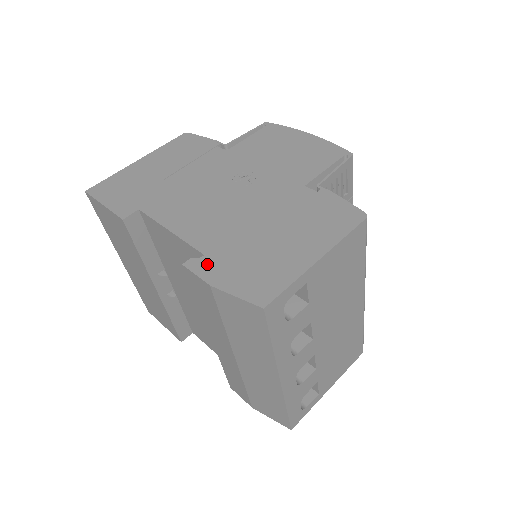
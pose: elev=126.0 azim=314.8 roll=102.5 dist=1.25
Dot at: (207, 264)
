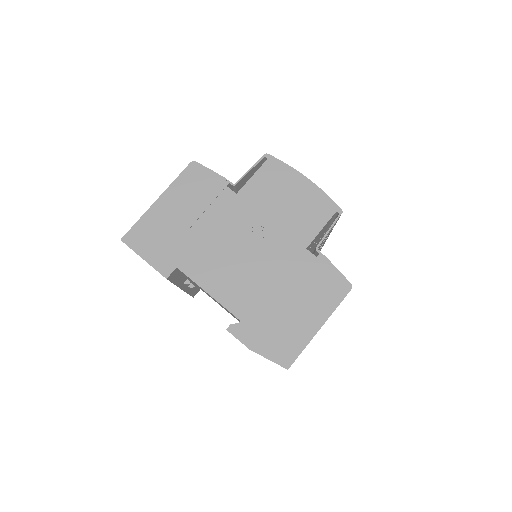
Dot at: (244, 330)
